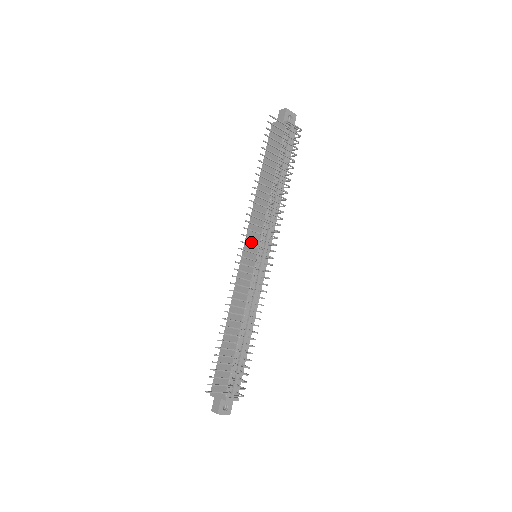
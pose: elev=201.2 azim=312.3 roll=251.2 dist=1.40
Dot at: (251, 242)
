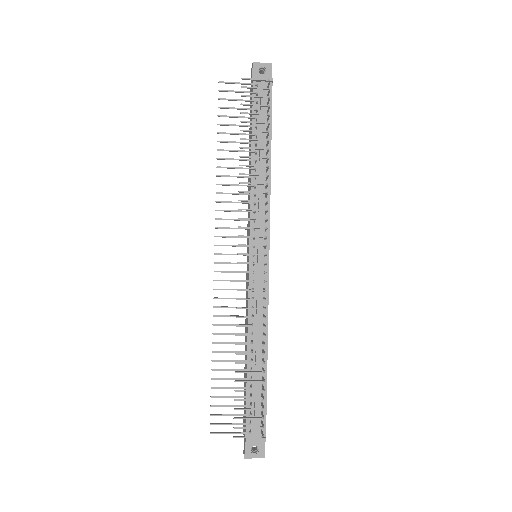
Dot at: (248, 240)
